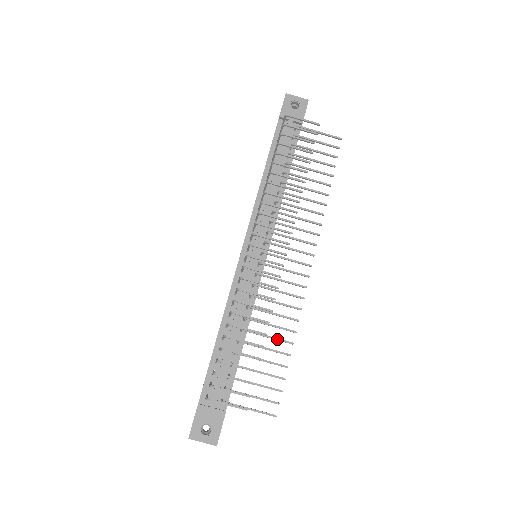
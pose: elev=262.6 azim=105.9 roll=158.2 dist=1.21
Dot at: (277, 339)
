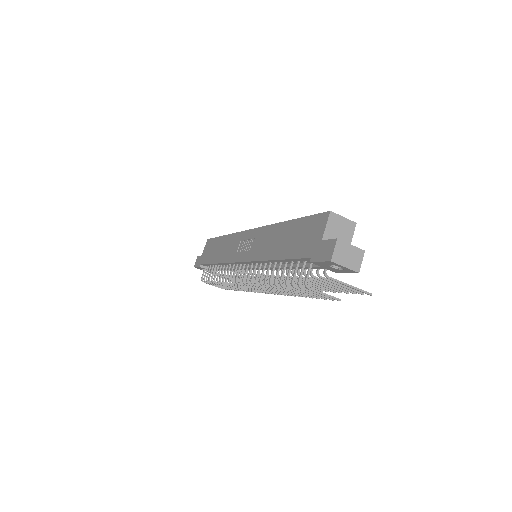
Dot at: occluded
